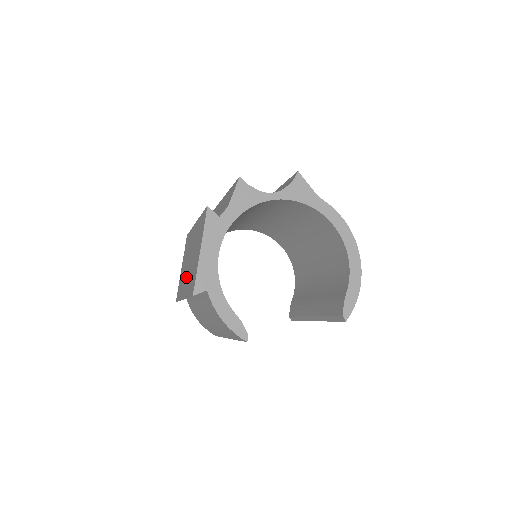
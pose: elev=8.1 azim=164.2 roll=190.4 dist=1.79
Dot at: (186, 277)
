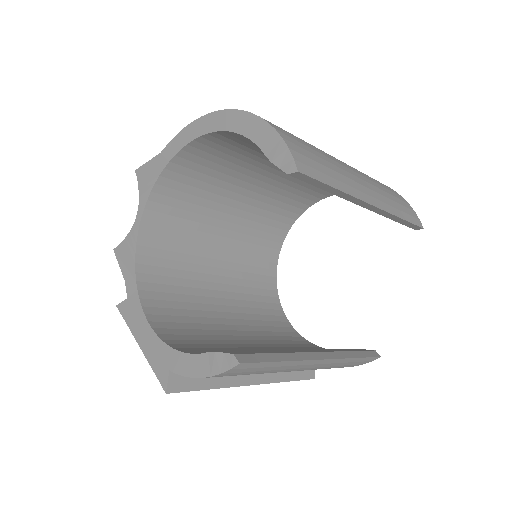
Dot at: occluded
